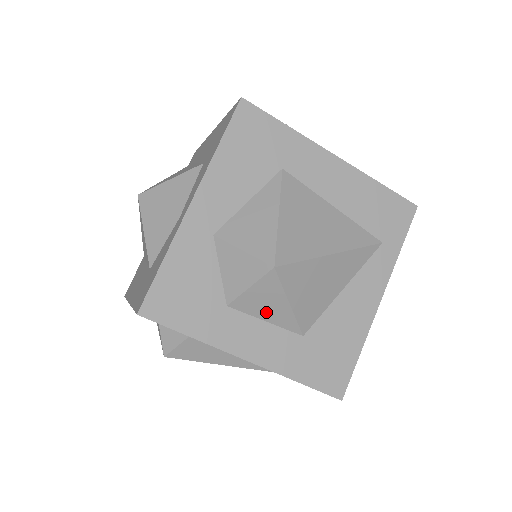
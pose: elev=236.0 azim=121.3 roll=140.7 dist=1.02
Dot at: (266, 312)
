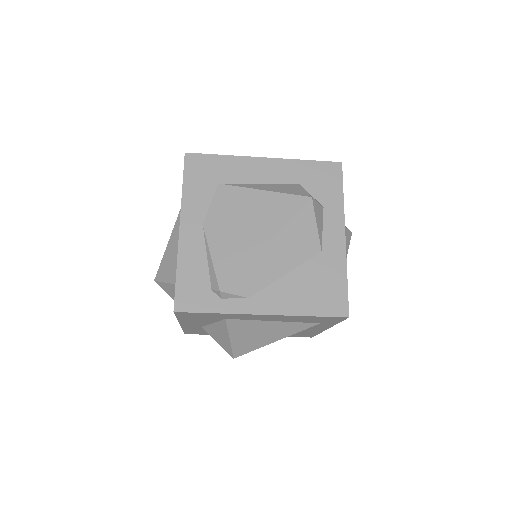
Dot at: occluded
